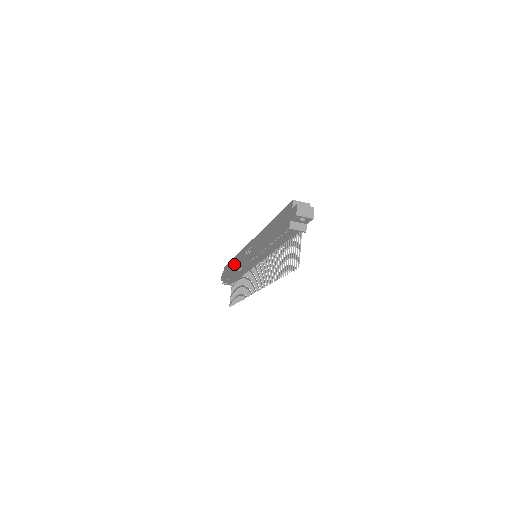
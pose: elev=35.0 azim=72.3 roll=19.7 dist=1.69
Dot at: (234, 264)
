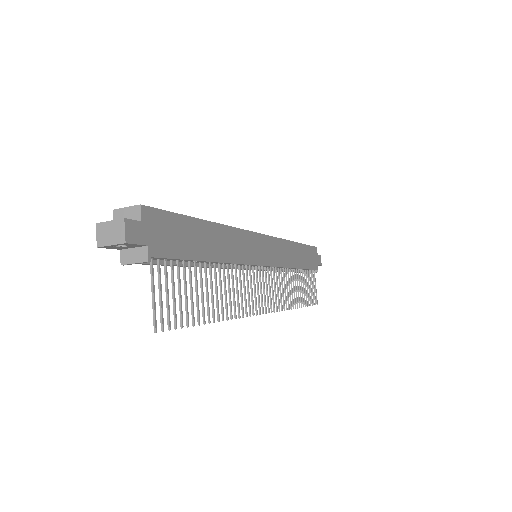
Dot at: occluded
